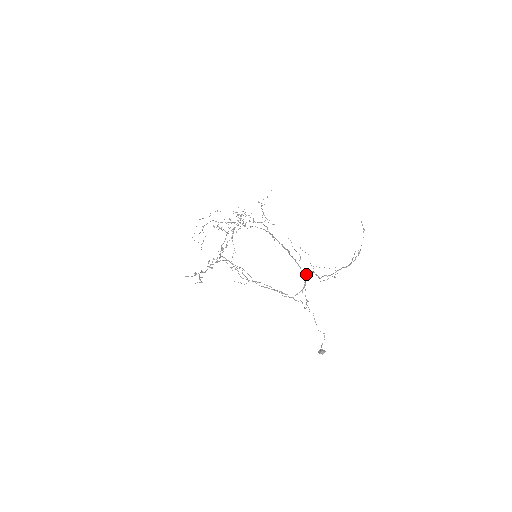
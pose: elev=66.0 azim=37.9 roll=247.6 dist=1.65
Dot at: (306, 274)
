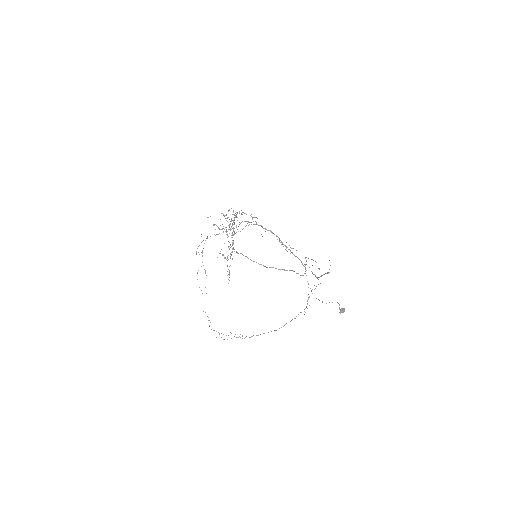
Dot at: (302, 264)
